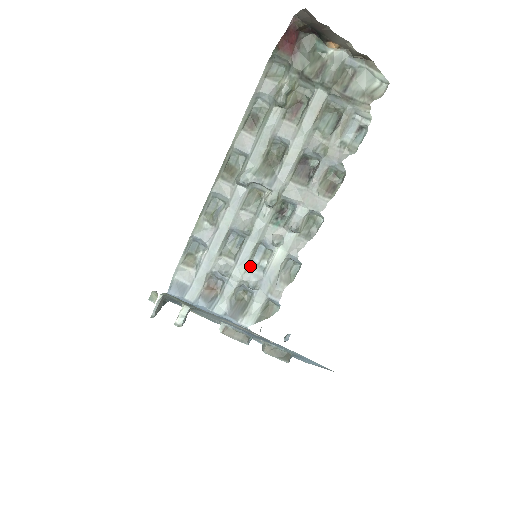
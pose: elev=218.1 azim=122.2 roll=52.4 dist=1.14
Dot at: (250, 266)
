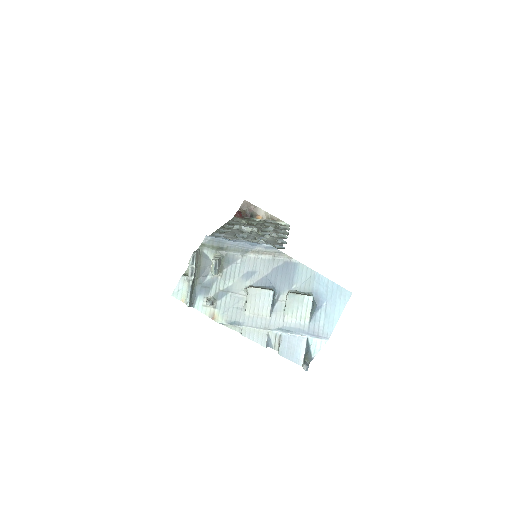
Dot at: occluded
